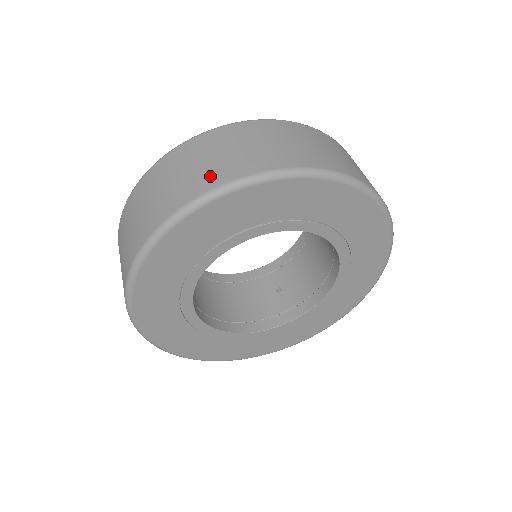
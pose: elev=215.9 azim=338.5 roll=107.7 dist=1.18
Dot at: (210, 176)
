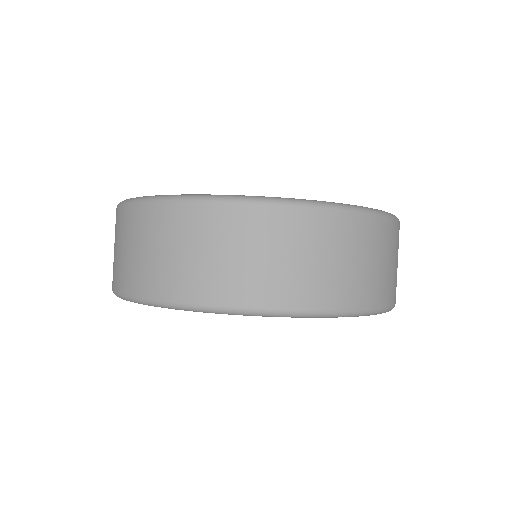
Dot at: (129, 277)
